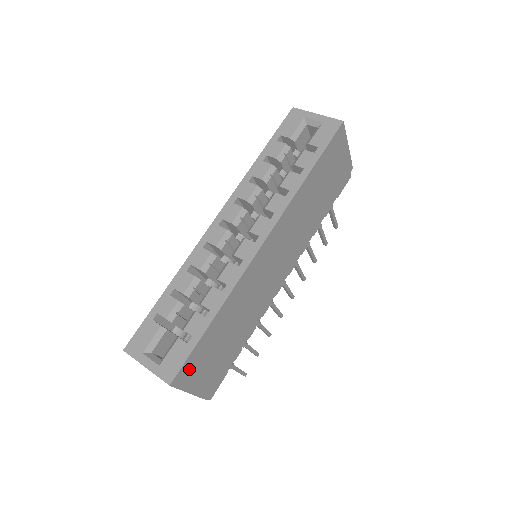
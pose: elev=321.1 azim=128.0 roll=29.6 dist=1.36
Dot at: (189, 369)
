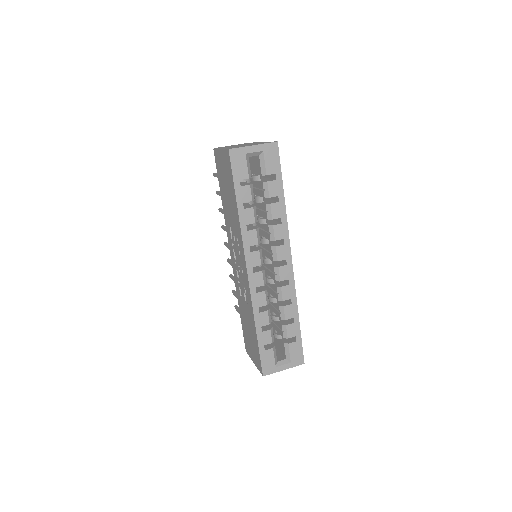
Dot at: occluded
